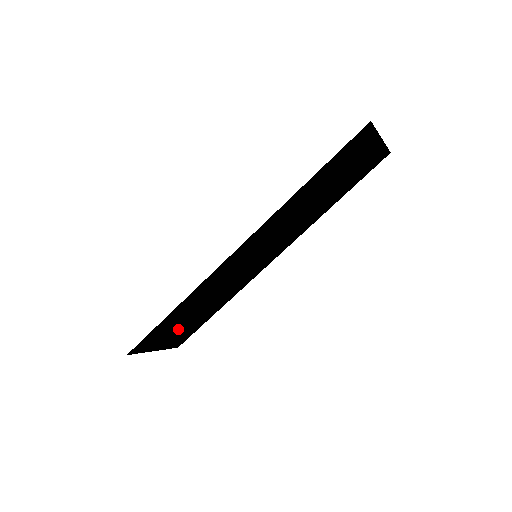
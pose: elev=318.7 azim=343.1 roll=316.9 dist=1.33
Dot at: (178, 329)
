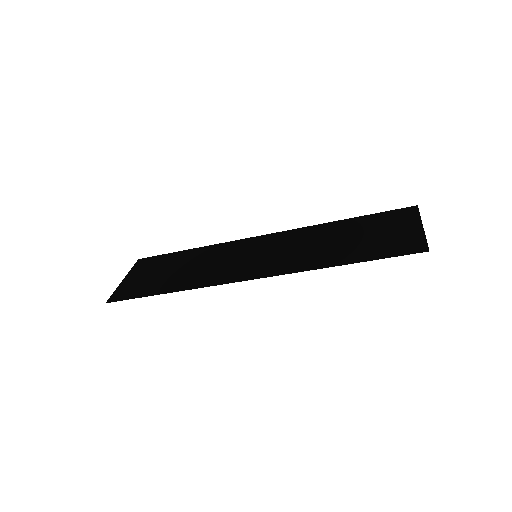
Dot at: (153, 273)
